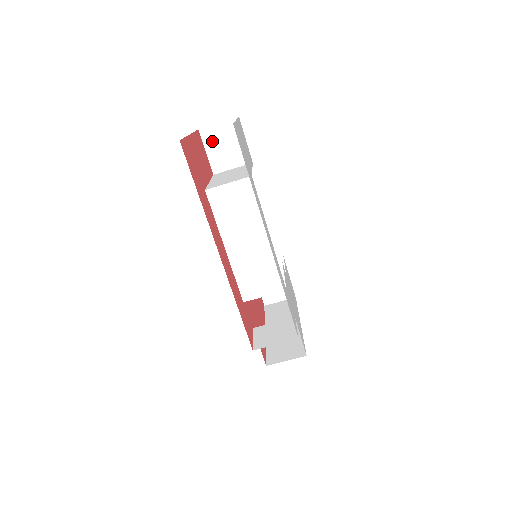
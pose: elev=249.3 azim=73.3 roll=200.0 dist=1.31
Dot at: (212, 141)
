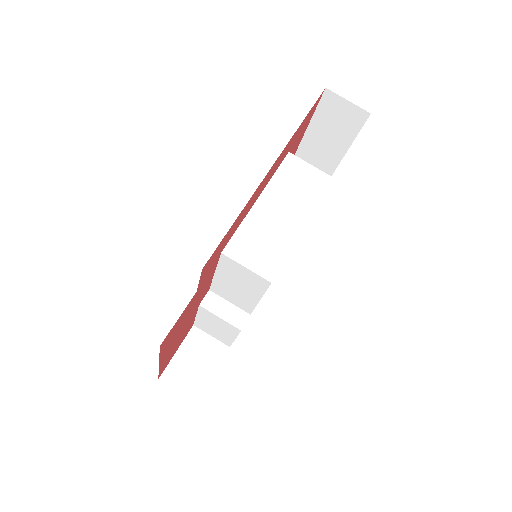
Dot at: occluded
